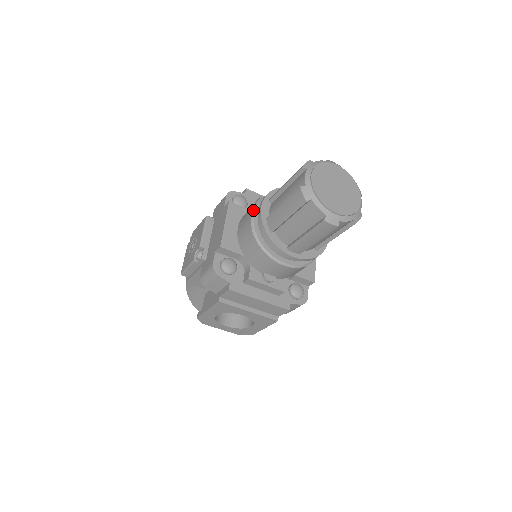
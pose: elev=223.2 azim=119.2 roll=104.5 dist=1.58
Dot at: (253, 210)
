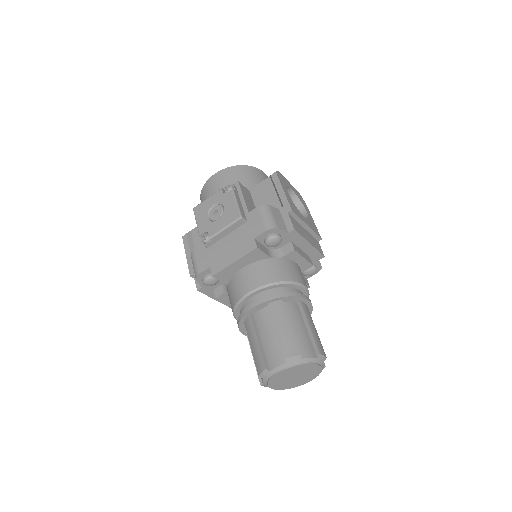
Dot at: (255, 290)
